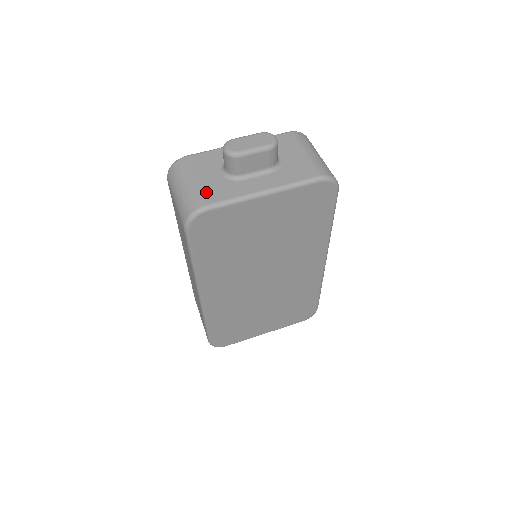
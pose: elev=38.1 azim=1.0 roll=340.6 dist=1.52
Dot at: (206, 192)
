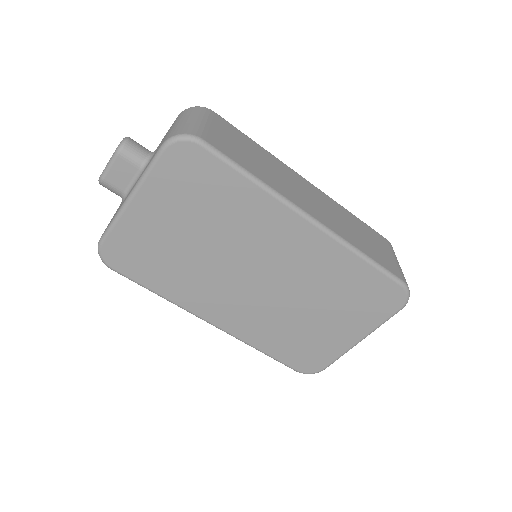
Dot at: (107, 226)
